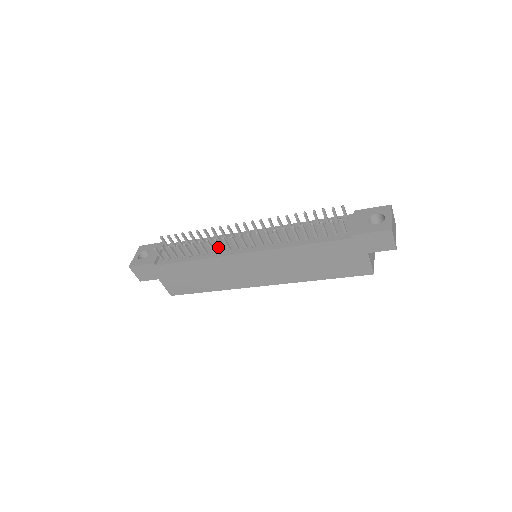
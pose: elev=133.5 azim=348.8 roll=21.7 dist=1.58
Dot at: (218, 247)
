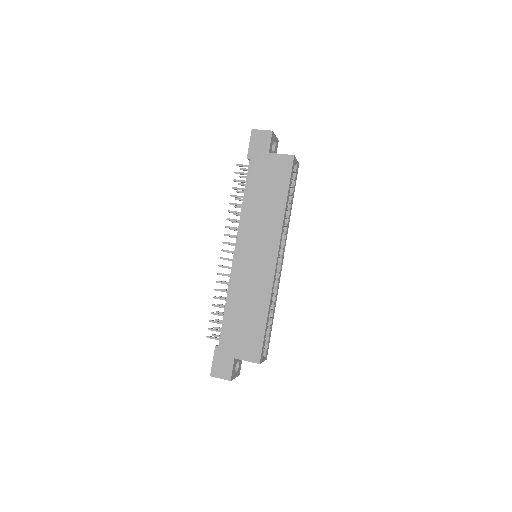
Dot at: occluded
